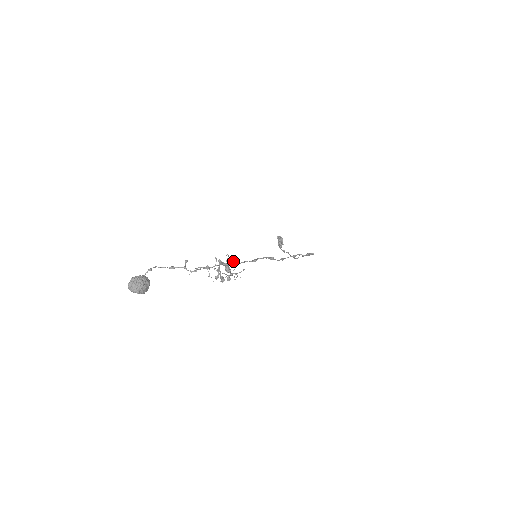
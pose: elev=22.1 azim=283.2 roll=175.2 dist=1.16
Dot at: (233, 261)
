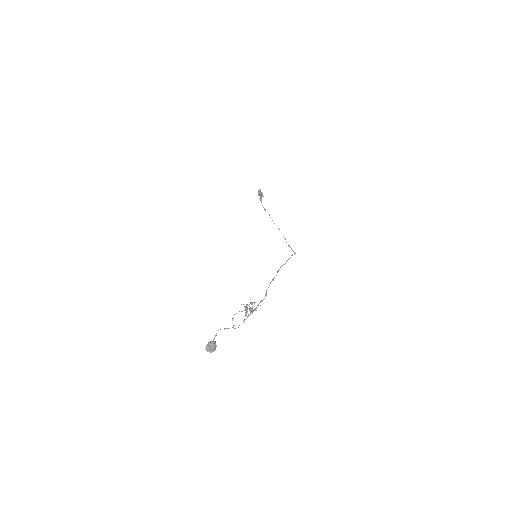
Dot at: (254, 302)
